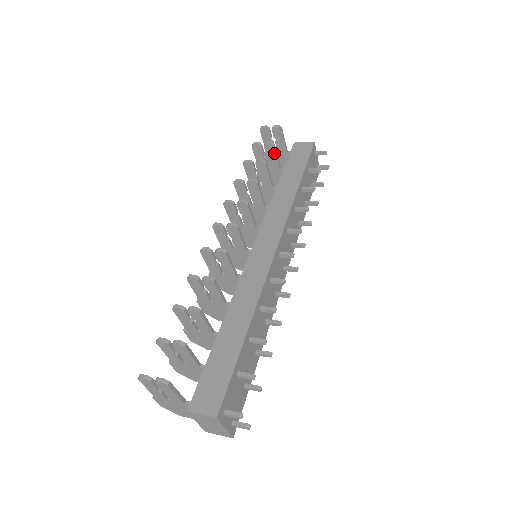
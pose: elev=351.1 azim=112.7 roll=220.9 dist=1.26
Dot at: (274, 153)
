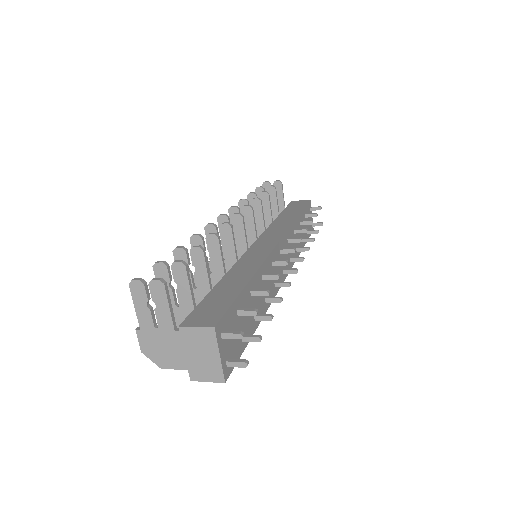
Dot at: (275, 197)
